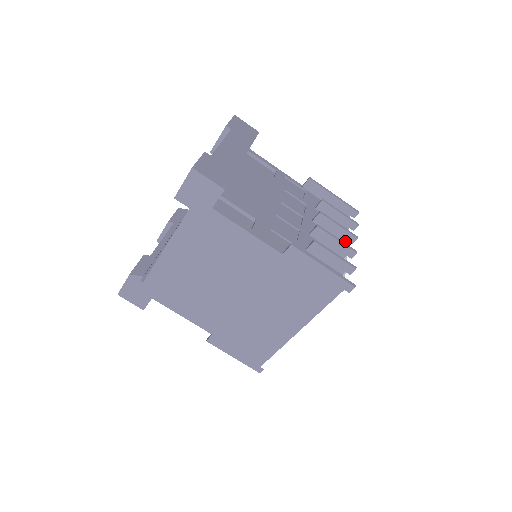
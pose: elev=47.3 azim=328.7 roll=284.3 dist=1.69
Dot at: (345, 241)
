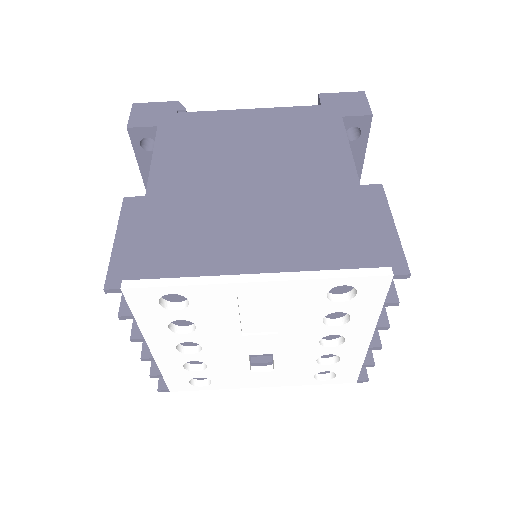
Dot at: occluded
